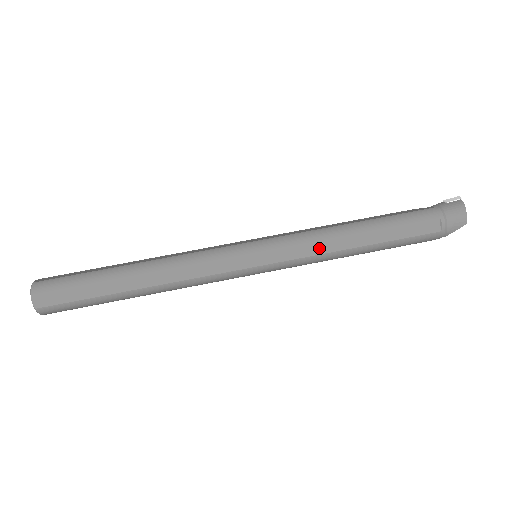
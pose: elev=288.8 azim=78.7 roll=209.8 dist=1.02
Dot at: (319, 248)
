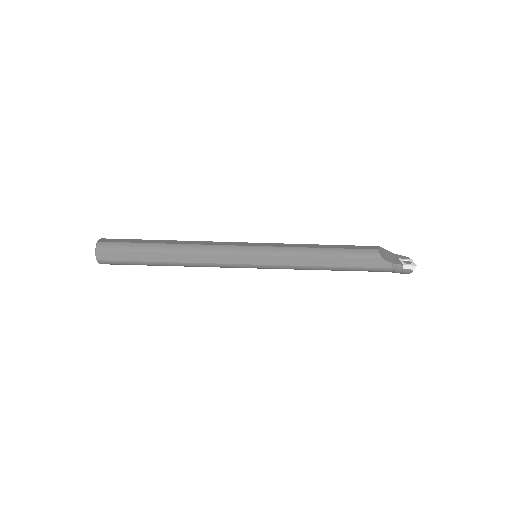
Dot at: occluded
